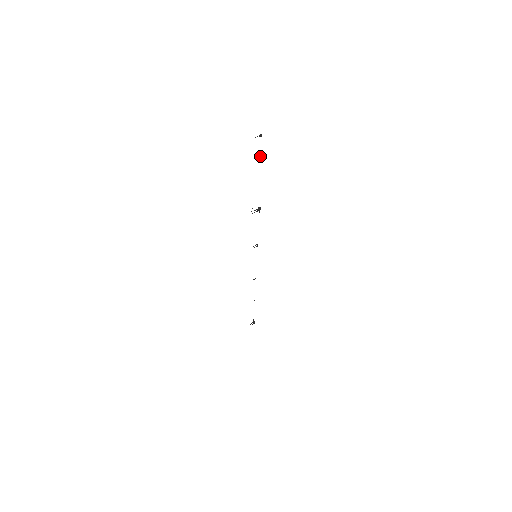
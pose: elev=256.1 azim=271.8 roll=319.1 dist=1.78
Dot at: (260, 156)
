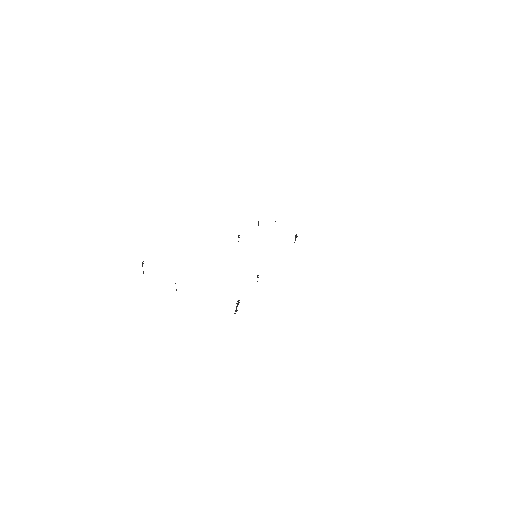
Dot at: occluded
